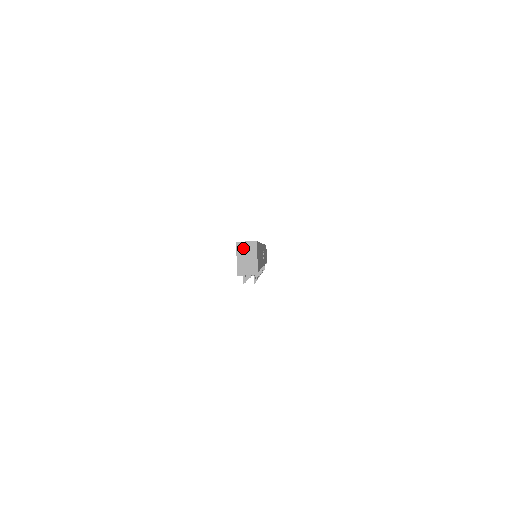
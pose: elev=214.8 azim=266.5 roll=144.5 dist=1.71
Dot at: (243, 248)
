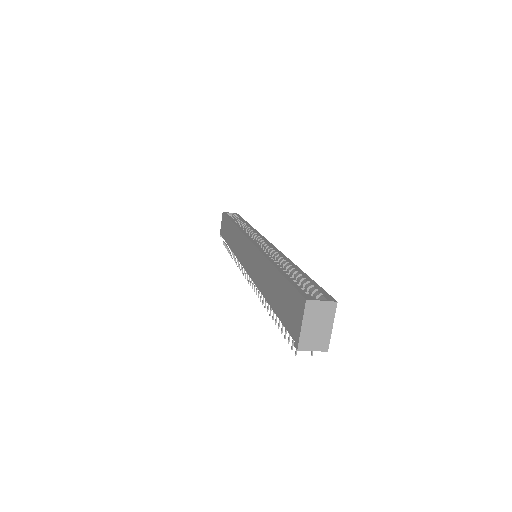
Dot at: (315, 310)
